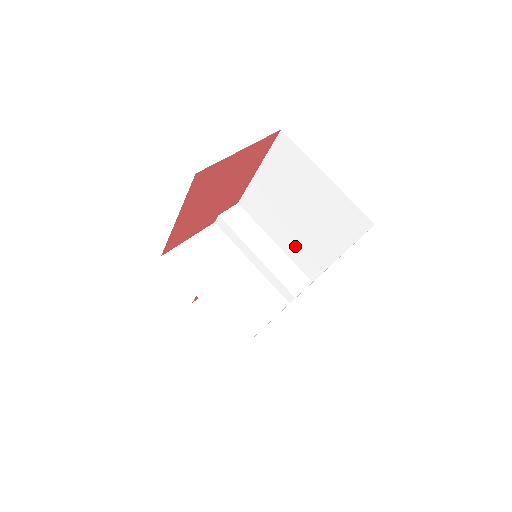
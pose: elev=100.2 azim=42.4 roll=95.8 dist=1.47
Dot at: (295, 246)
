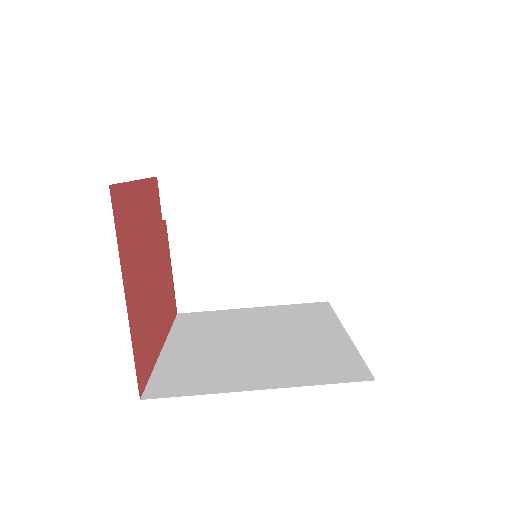
Dot at: occluded
